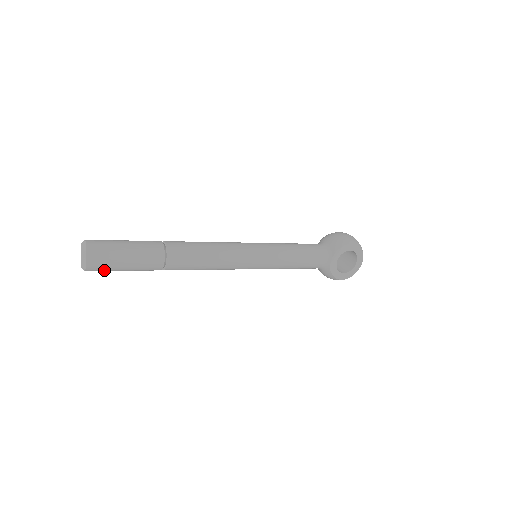
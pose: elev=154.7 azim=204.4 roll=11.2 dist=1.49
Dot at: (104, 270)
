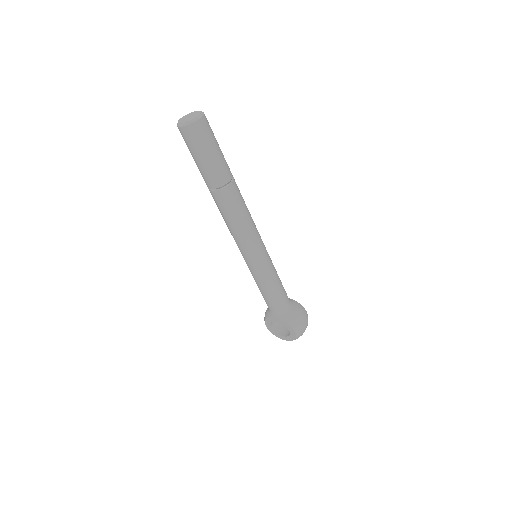
Dot at: occluded
